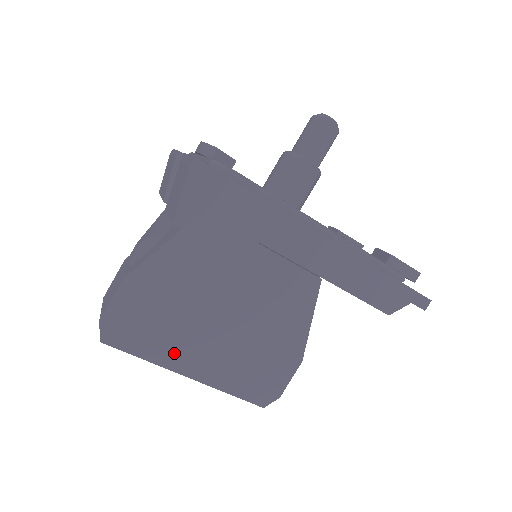
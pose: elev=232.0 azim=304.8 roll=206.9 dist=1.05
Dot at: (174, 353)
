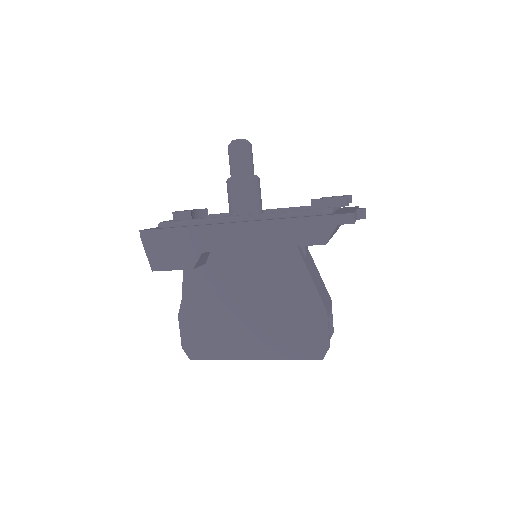
Dot at: (234, 347)
